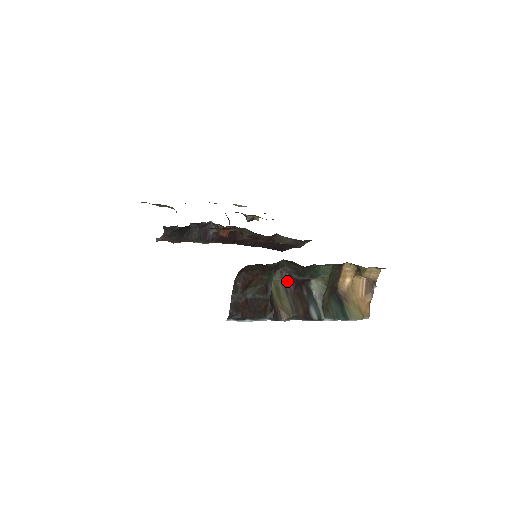
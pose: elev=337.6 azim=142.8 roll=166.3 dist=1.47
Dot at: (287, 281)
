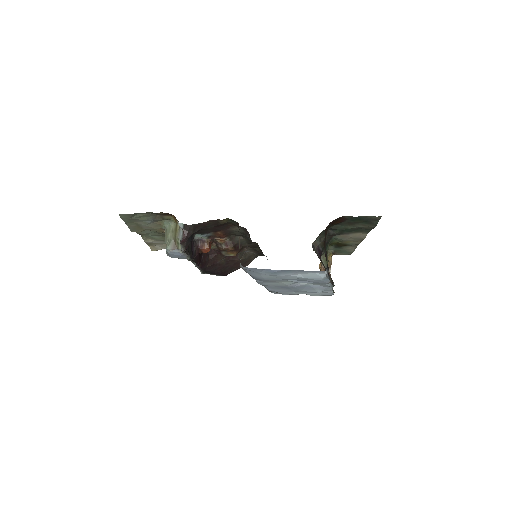
Dot at: (318, 253)
